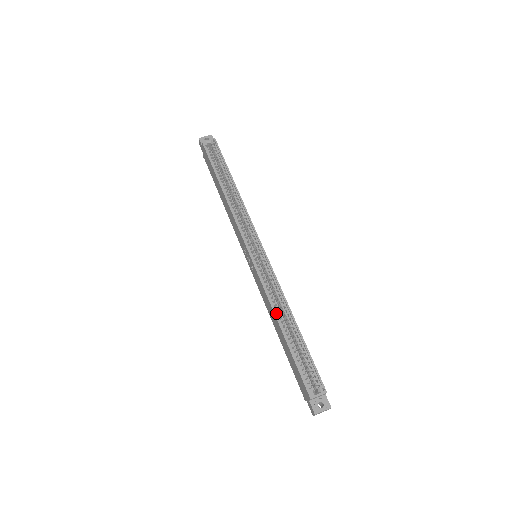
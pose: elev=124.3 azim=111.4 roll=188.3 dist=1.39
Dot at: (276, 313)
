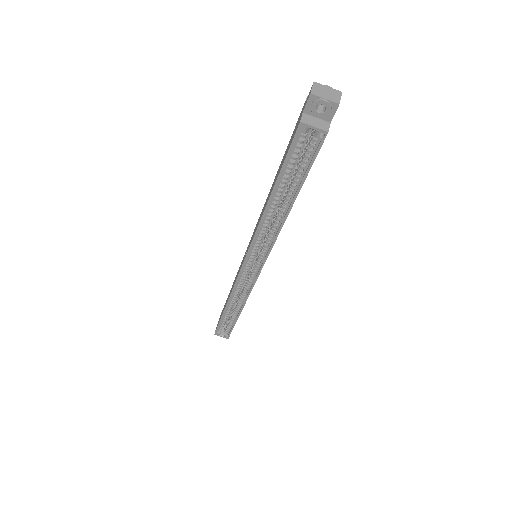
Dot at: (230, 301)
